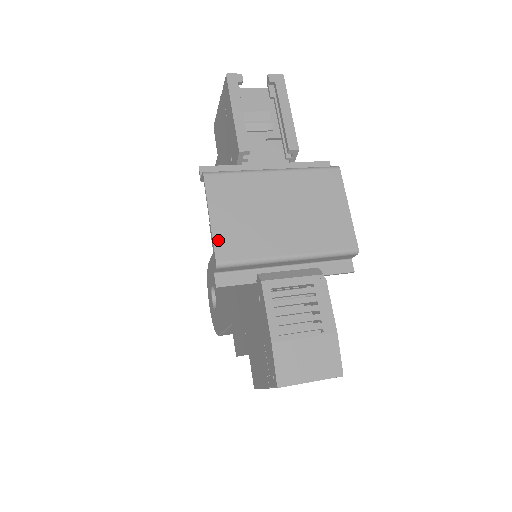
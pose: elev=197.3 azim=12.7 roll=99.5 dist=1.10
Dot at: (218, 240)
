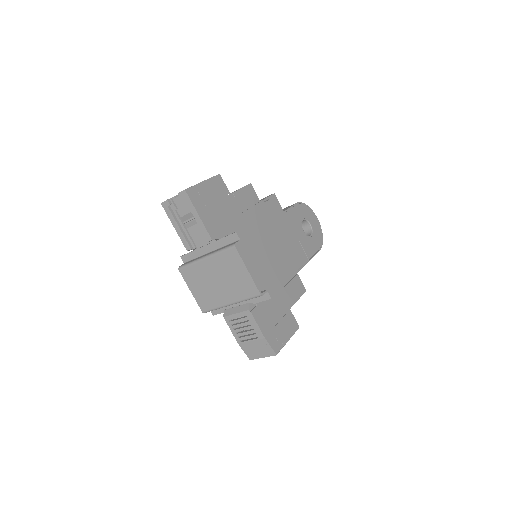
Dot at: (198, 301)
